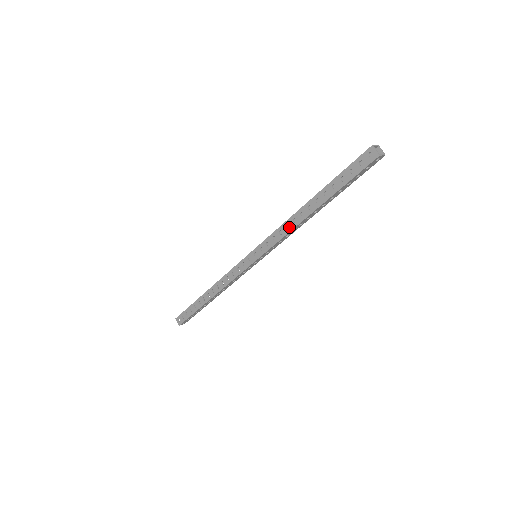
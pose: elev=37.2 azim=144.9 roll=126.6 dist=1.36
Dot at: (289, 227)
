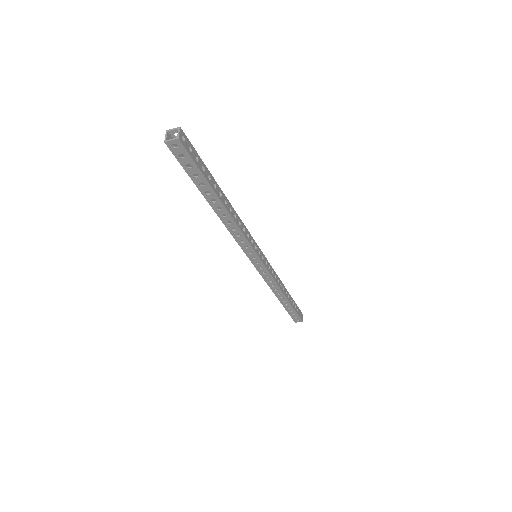
Dot at: (234, 229)
